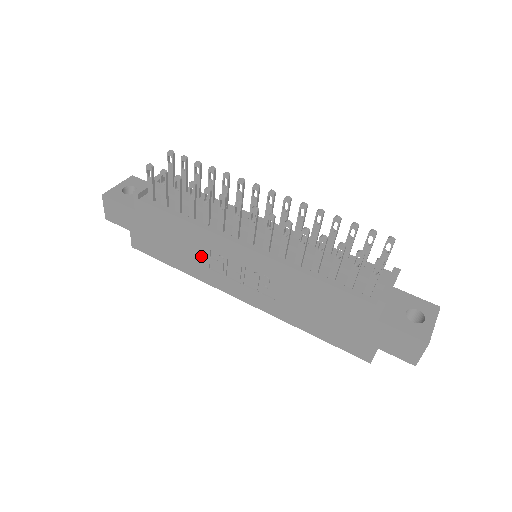
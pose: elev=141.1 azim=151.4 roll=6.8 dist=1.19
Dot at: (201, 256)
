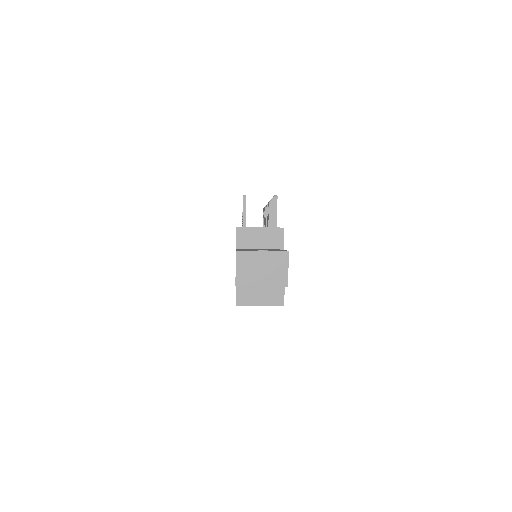
Dot at: occluded
